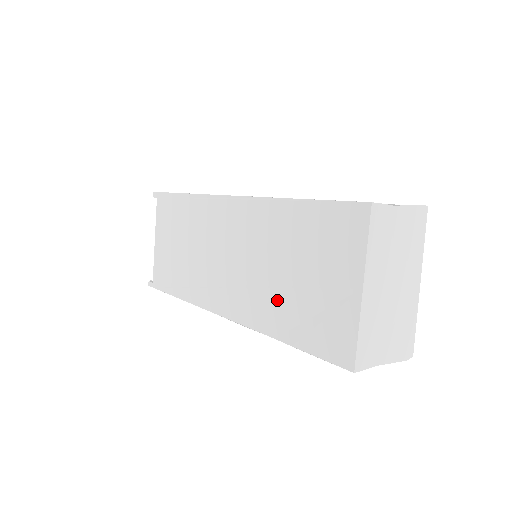
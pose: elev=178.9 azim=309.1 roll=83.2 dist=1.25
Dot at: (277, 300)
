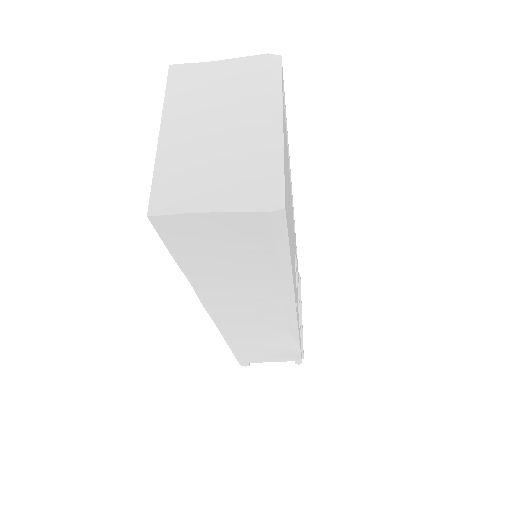
Dot at: occluded
